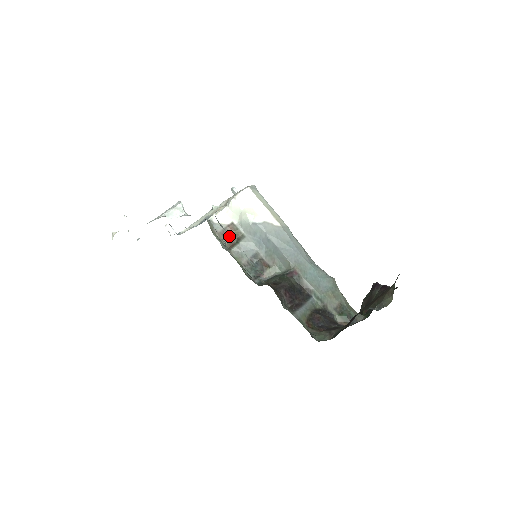
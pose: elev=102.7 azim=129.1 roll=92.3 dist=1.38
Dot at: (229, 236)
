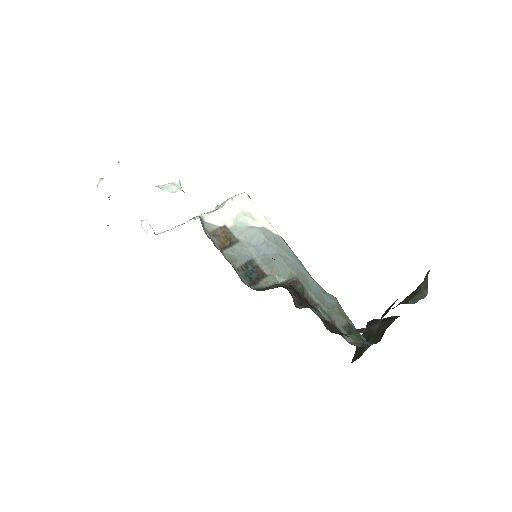
Dot at: (220, 238)
